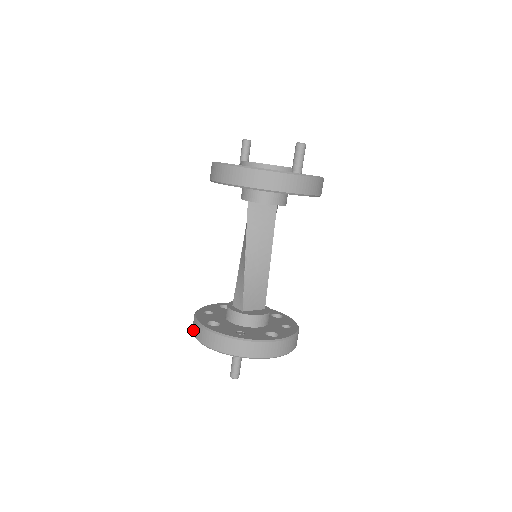
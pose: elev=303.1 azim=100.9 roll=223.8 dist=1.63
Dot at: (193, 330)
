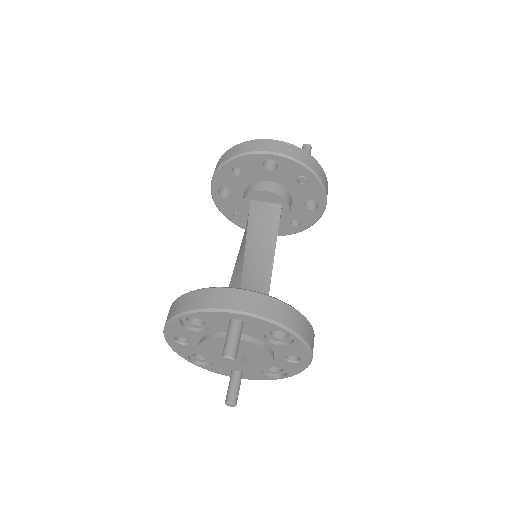
Dot at: (168, 317)
